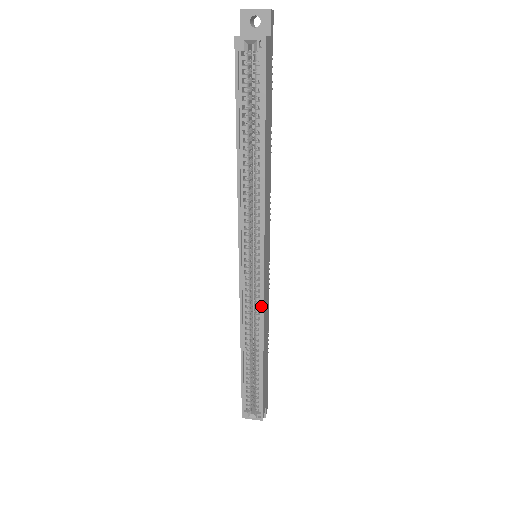
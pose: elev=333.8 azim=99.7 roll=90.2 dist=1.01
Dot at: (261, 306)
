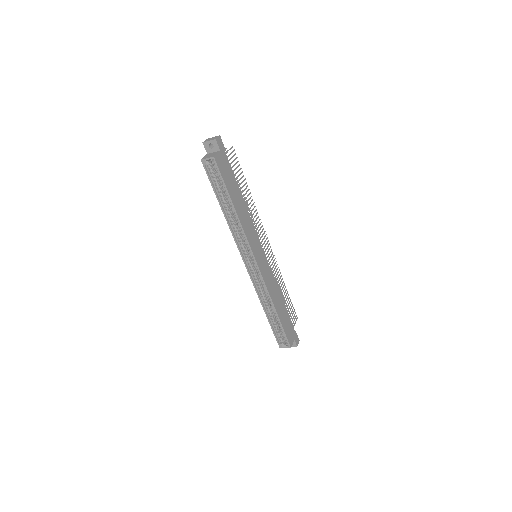
Dot at: (264, 283)
